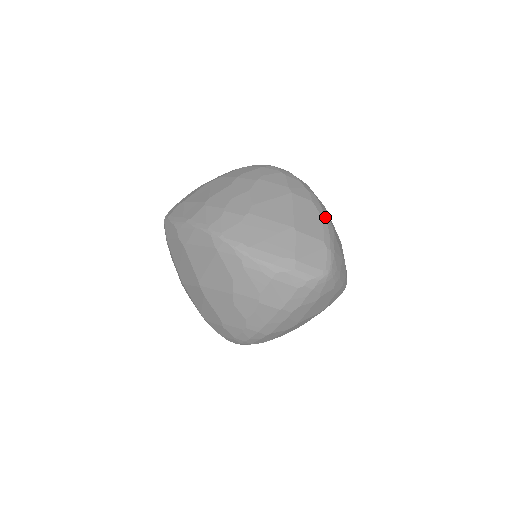
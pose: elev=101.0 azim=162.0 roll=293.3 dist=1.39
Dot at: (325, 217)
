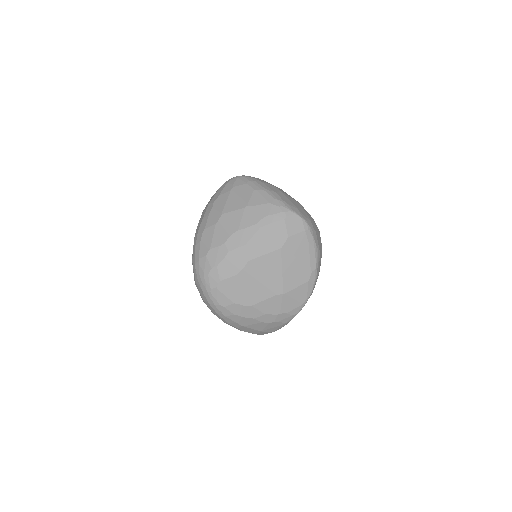
Dot at: occluded
